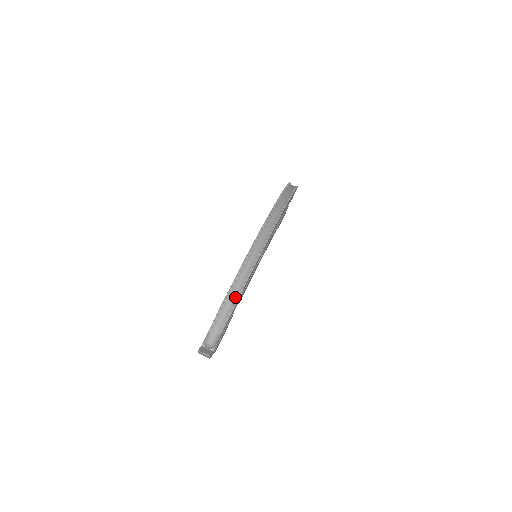
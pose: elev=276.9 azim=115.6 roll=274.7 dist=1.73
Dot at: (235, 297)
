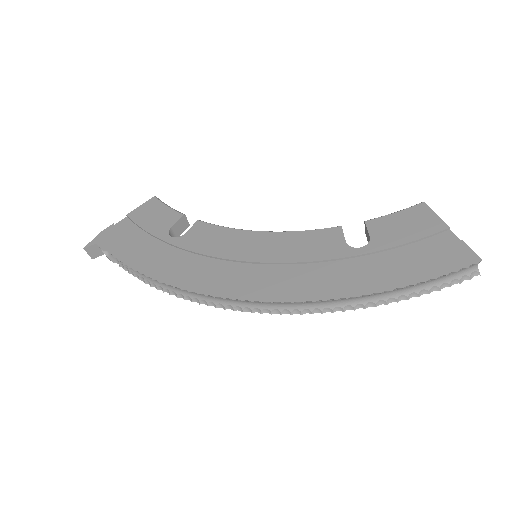
Dot at: (146, 278)
